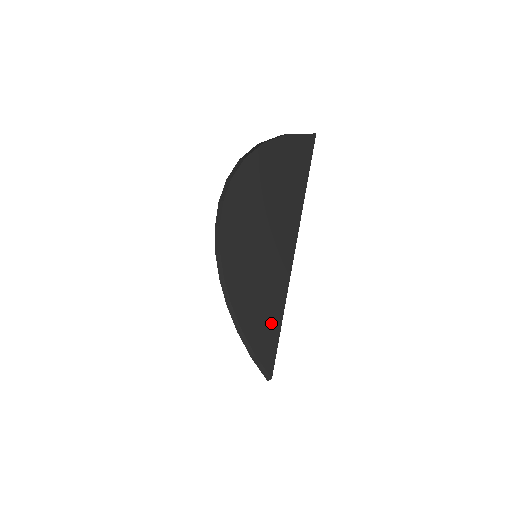
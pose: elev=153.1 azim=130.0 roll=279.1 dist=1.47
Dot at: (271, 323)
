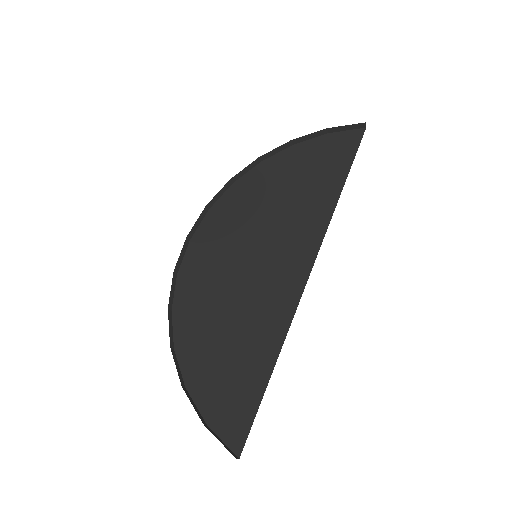
Dot at: (261, 349)
